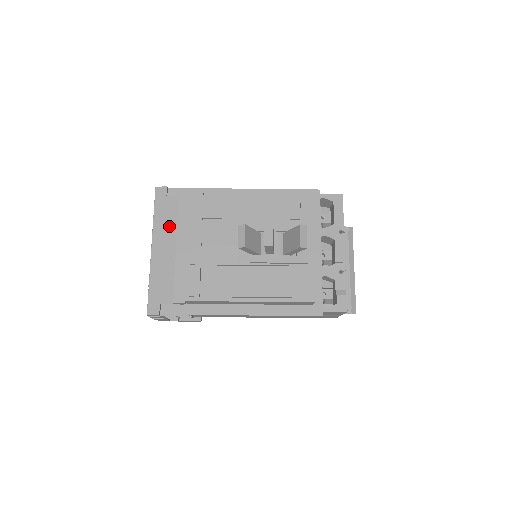
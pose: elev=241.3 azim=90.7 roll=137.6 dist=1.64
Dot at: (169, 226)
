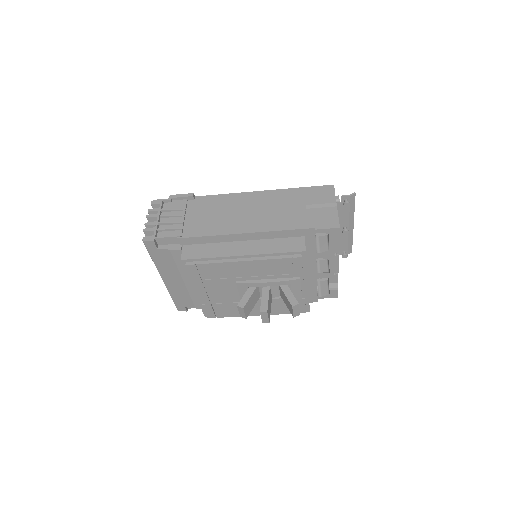
Dot at: (171, 268)
